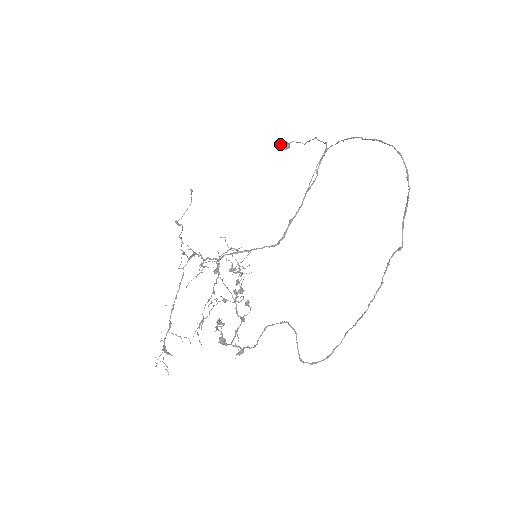
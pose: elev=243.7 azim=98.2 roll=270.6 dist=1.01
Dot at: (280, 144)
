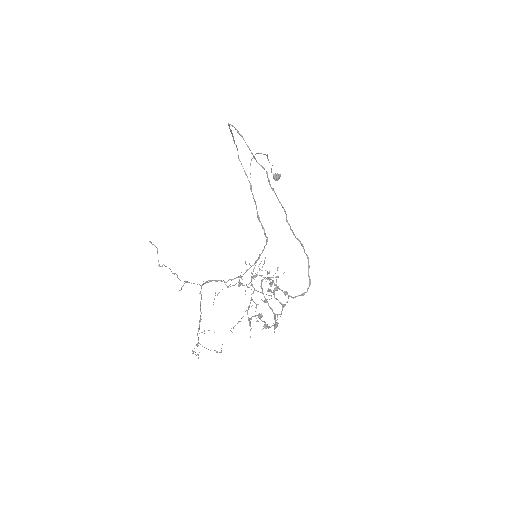
Dot at: occluded
